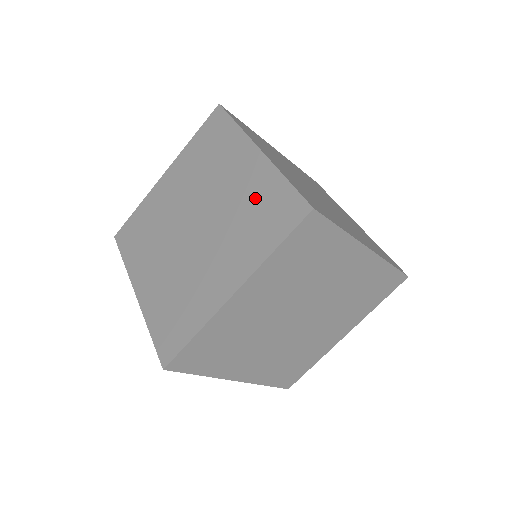
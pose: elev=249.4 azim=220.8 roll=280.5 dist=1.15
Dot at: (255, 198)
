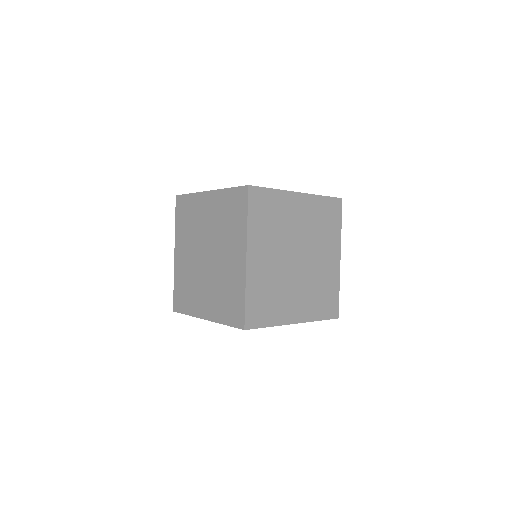
Dot at: (223, 211)
